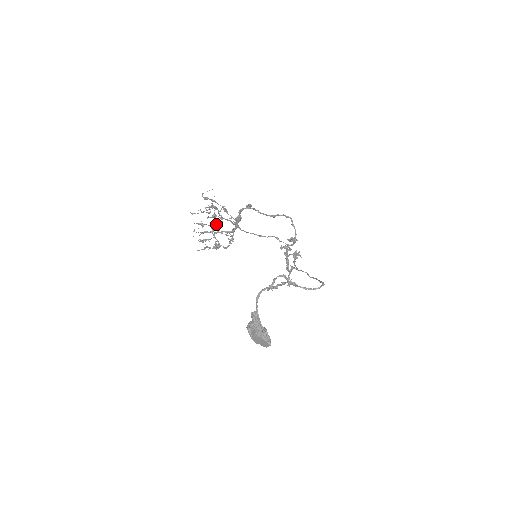
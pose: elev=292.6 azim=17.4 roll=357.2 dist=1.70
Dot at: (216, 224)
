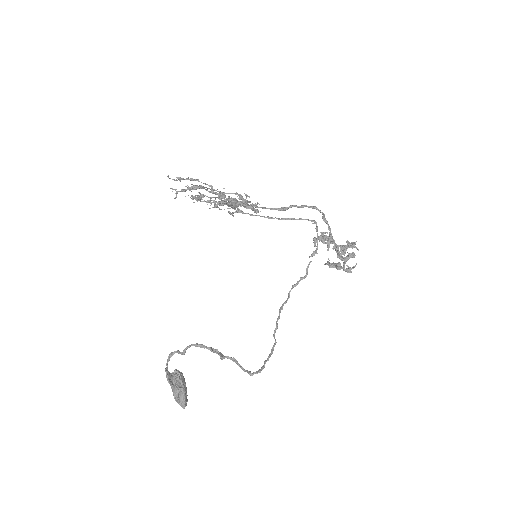
Dot at: (222, 195)
